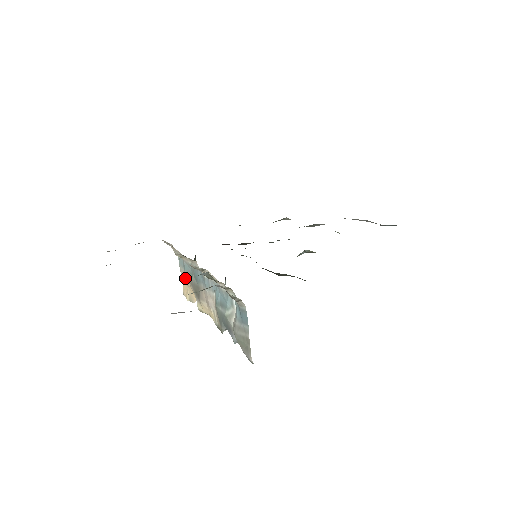
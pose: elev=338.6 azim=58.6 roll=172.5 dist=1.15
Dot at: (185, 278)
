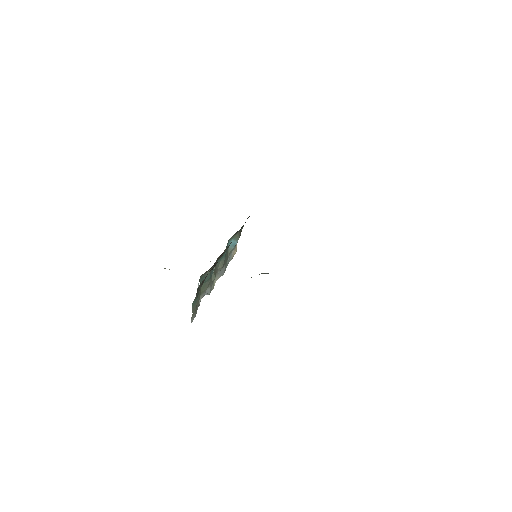
Dot at: occluded
